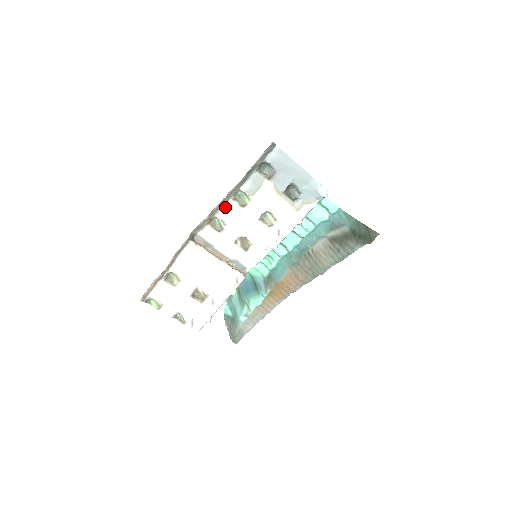
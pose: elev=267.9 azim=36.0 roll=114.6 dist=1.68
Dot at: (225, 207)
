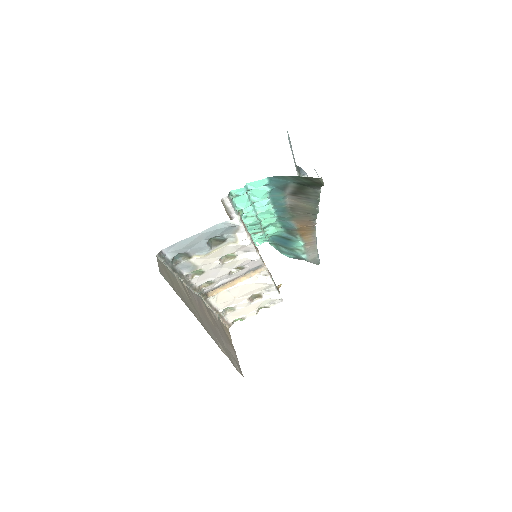
Dot at: (195, 282)
